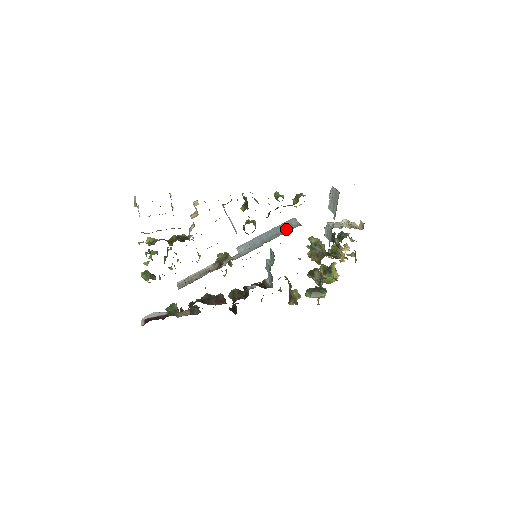
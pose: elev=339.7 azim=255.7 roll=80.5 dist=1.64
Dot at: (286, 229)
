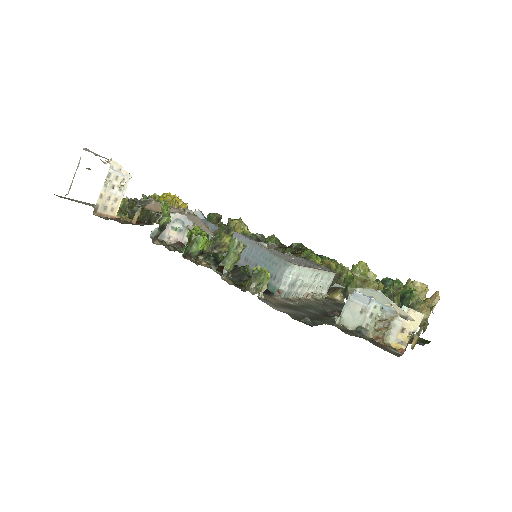
Dot at: occluded
